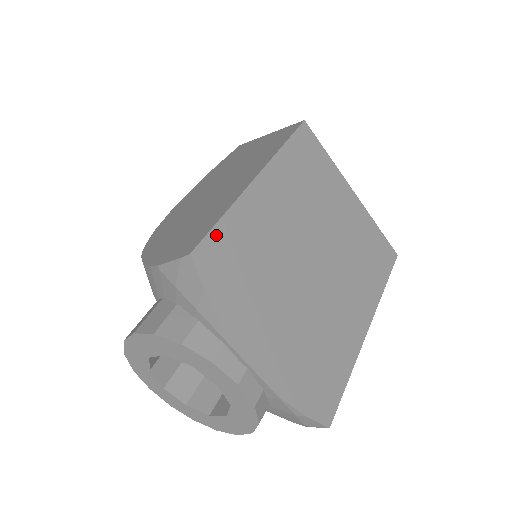
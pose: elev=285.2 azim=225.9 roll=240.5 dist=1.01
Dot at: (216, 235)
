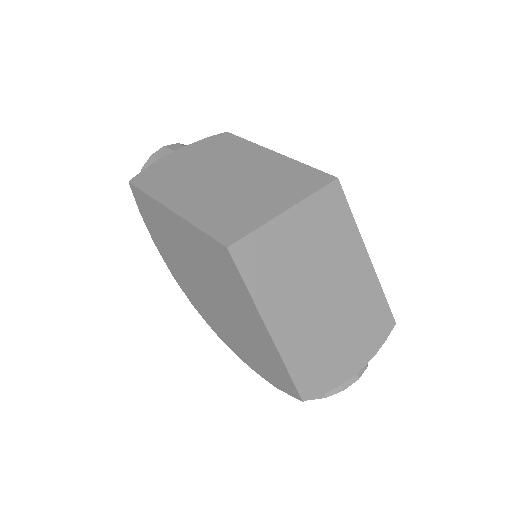
Dot at: (297, 379)
